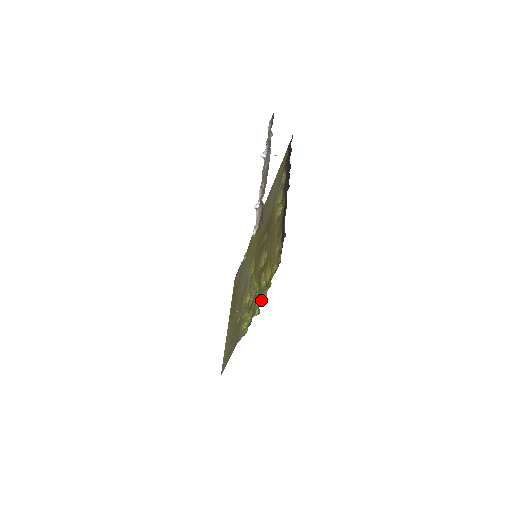
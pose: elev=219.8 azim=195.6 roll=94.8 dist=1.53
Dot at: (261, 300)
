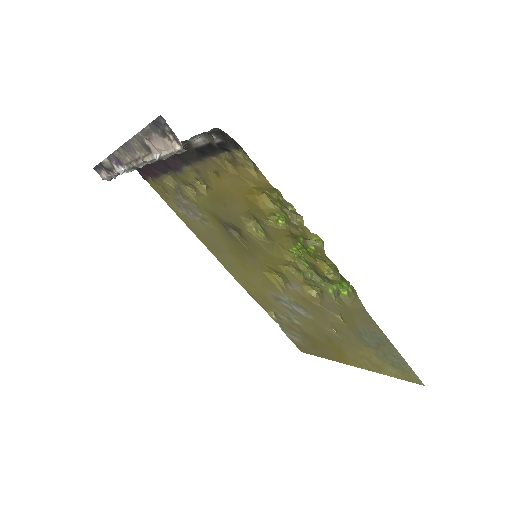
Dot at: (300, 224)
